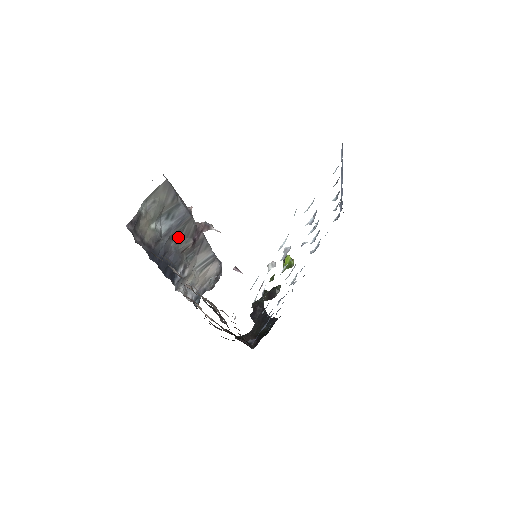
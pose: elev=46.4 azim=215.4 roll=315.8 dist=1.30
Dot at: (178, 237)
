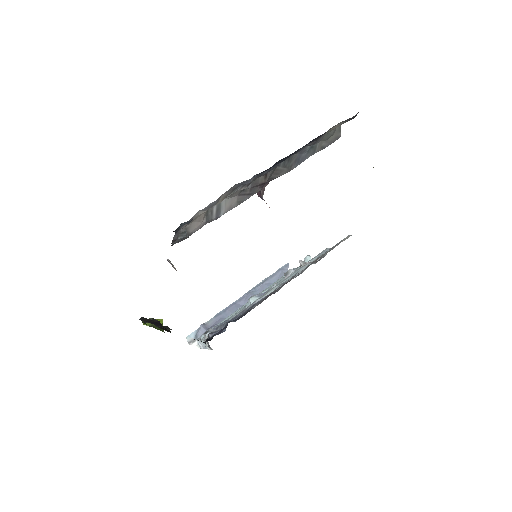
Dot at: (281, 164)
